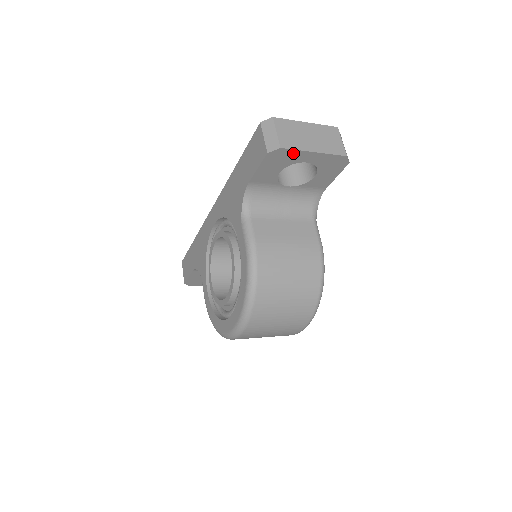
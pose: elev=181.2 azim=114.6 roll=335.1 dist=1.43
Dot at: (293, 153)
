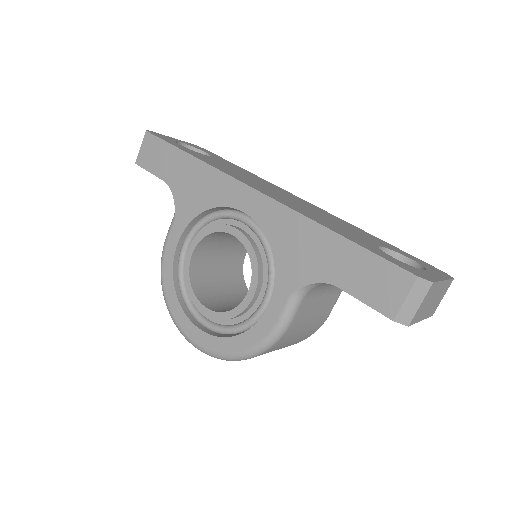
Dot at: occluded
